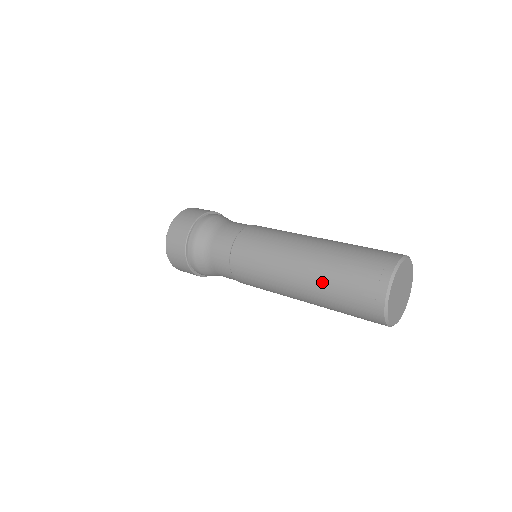
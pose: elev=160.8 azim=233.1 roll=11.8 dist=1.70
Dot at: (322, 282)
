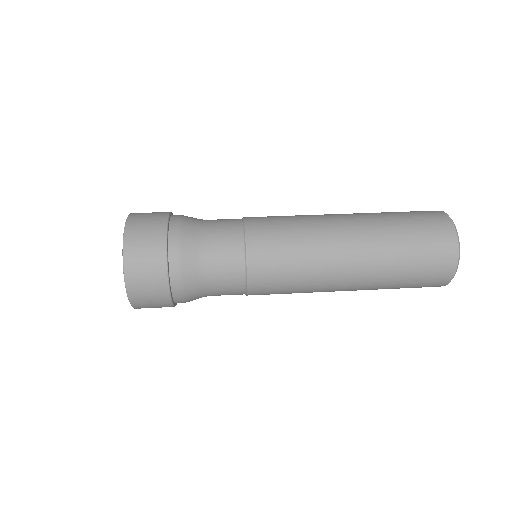
Dot at: (384, 238)
